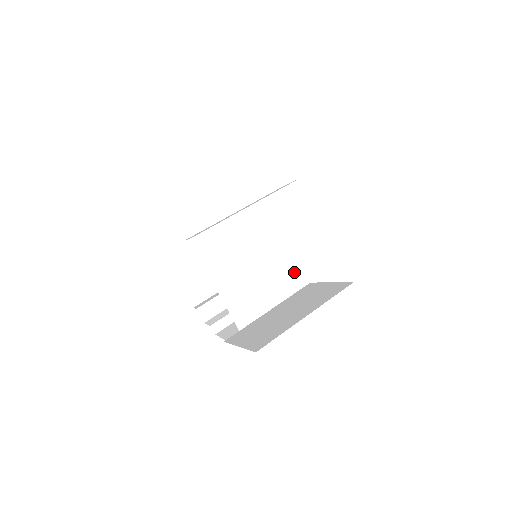
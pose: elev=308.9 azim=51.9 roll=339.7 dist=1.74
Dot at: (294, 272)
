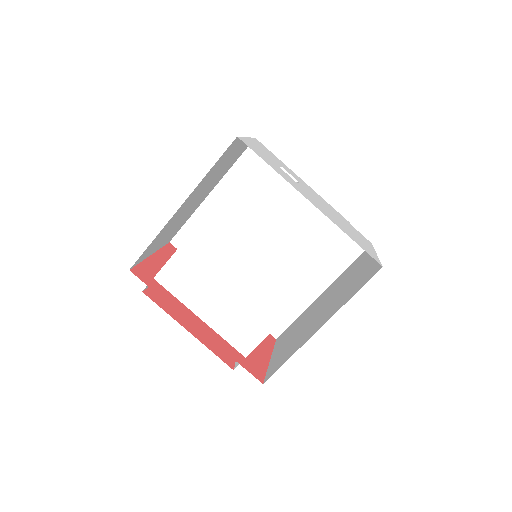
Dot at: (294, 274)
